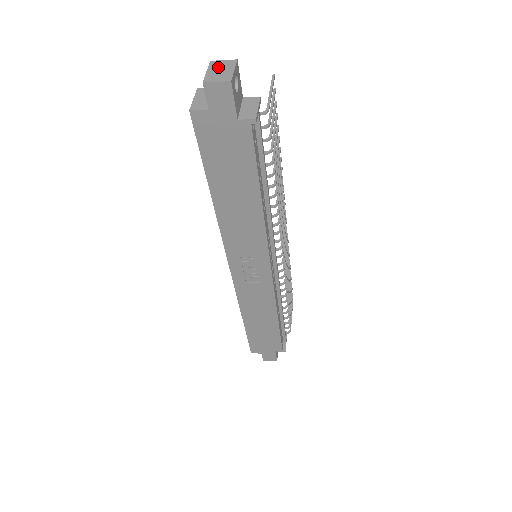
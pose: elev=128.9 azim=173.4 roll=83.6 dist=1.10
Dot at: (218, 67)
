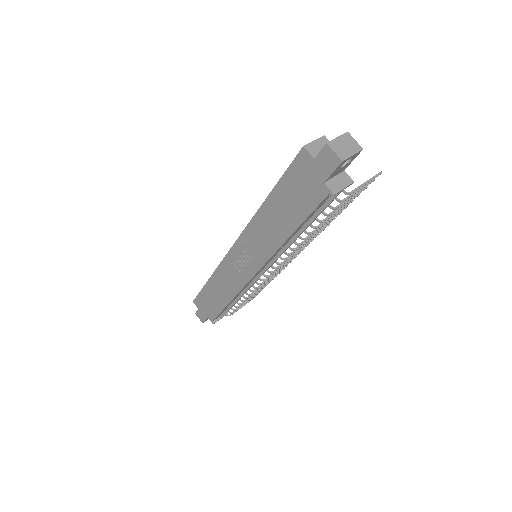
Dot at: (347, 142)
